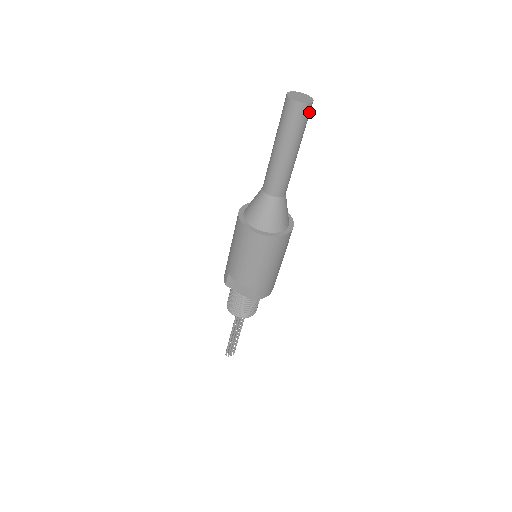
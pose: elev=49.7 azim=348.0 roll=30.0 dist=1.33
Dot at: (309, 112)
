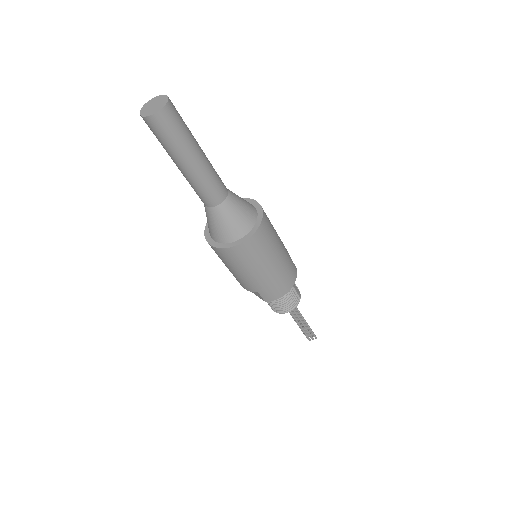
Dot at: (169, 118)
